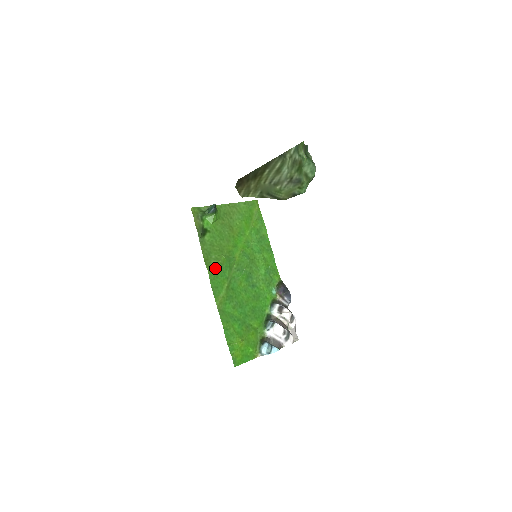
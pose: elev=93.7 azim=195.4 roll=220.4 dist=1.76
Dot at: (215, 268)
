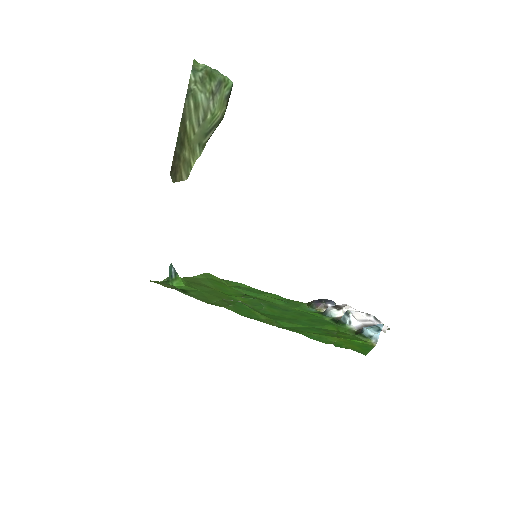
Dot at: (229, 305)
